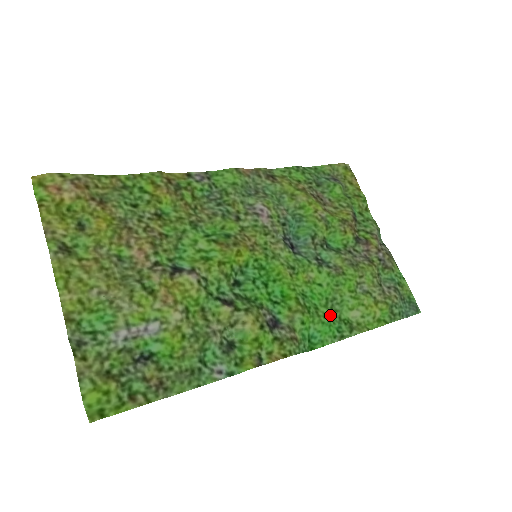
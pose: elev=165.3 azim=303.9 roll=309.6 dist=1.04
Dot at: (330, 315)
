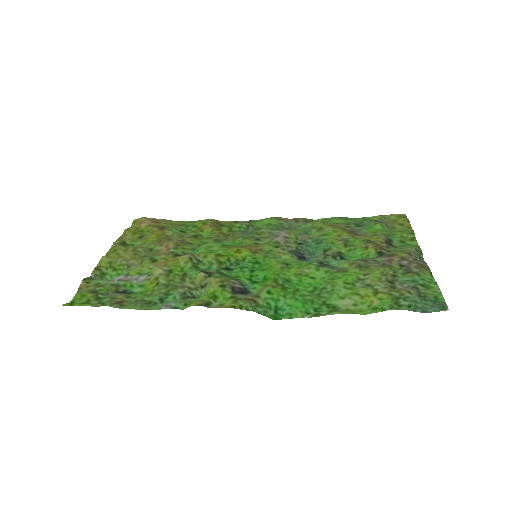
Dot at: (310, 297)
